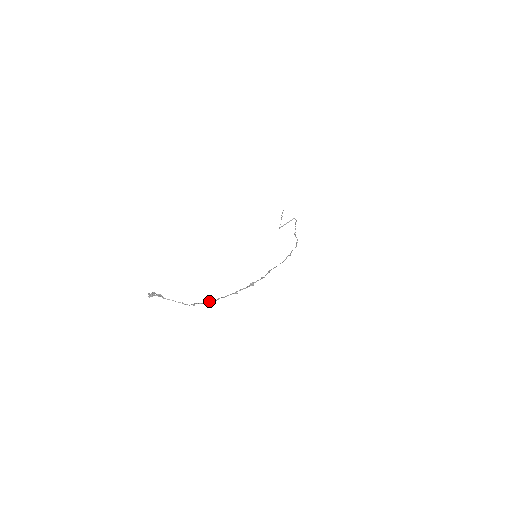
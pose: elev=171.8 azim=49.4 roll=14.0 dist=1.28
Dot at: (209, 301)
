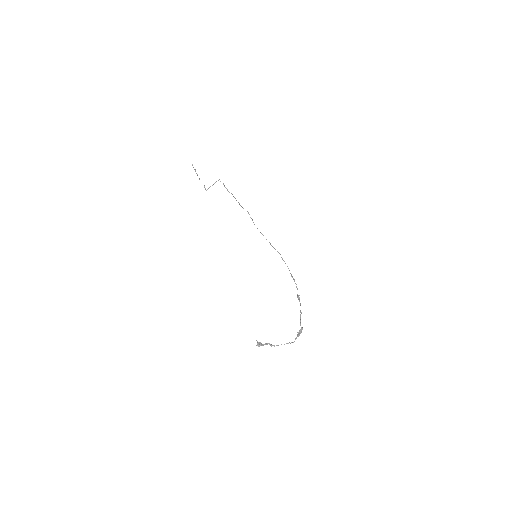
Dot at: (300, 332)
